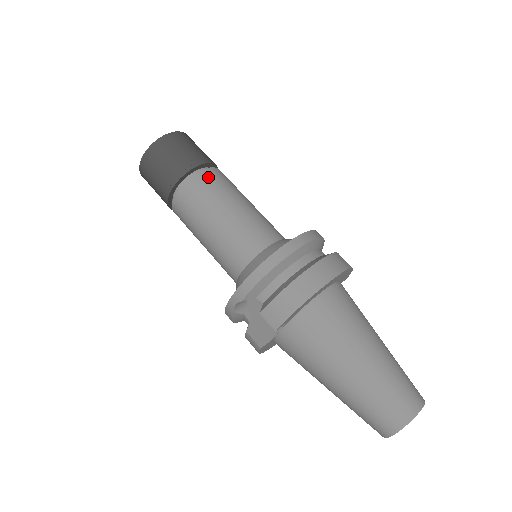
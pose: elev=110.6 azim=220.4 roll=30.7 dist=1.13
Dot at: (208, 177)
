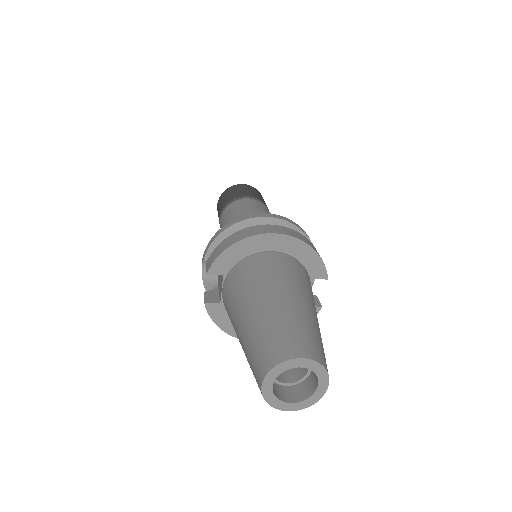
Dot at: (244, 201)
